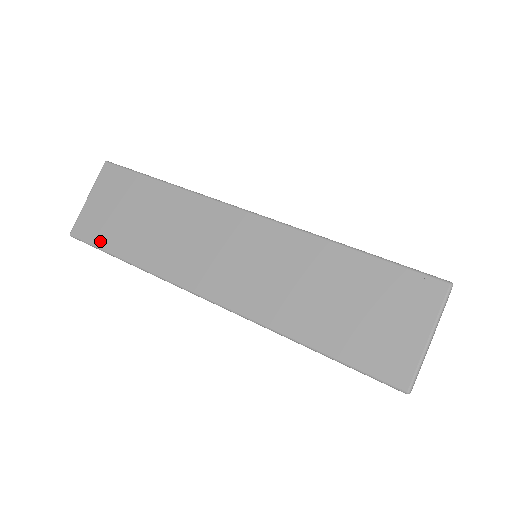
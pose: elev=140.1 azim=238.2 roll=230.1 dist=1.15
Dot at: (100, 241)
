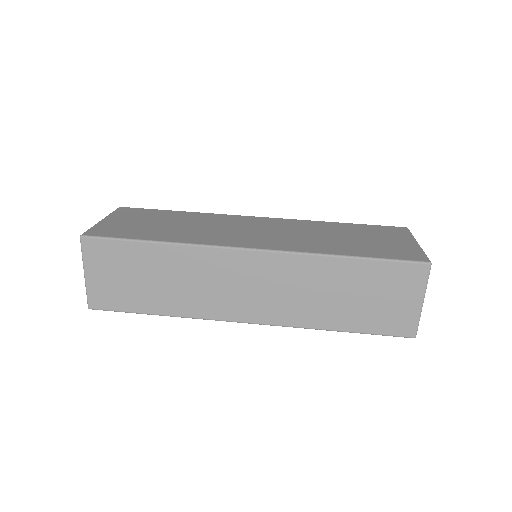
Dot at: (124, 307)
